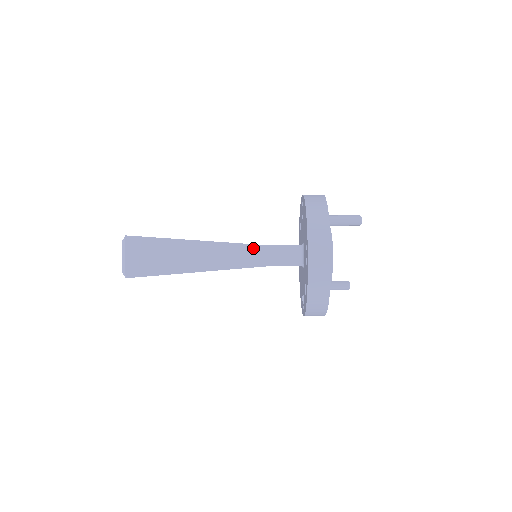
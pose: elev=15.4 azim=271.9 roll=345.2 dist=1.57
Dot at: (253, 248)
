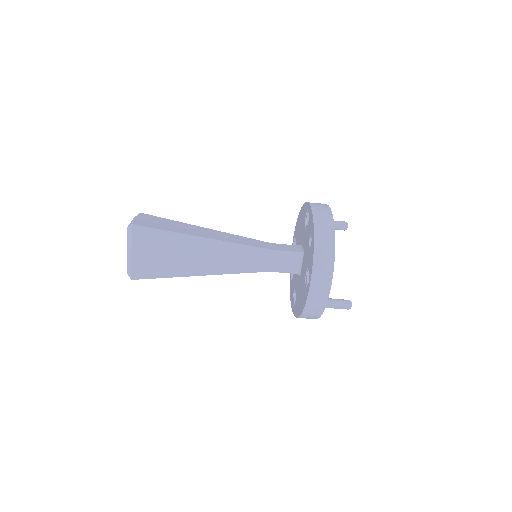
Dot at: (255, 240)
